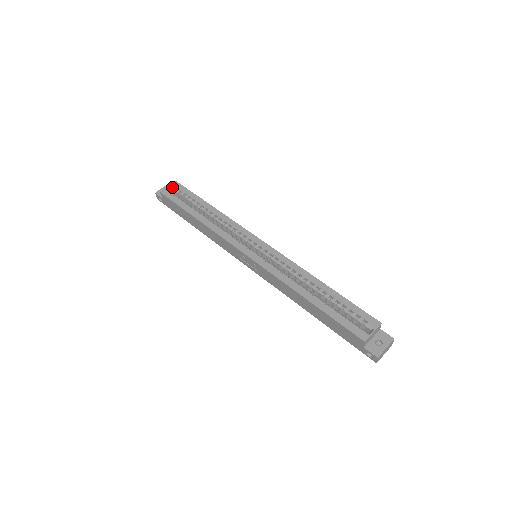
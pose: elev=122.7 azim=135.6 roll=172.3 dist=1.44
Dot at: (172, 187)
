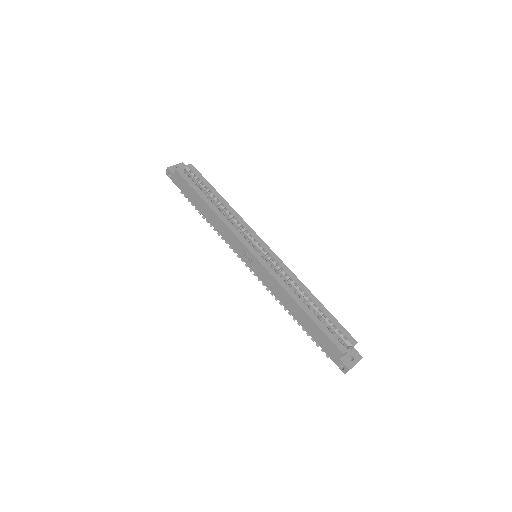
Dot at: (187, 168)
